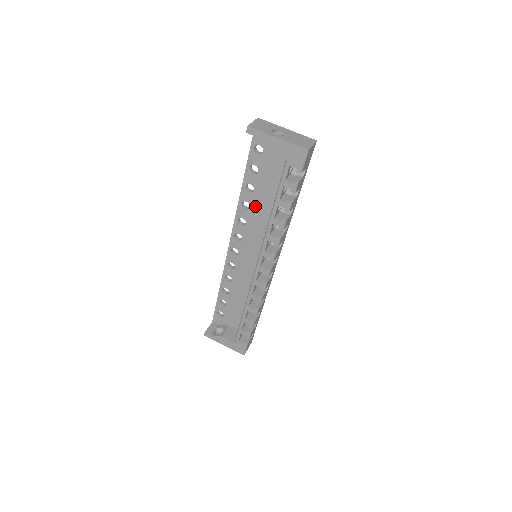
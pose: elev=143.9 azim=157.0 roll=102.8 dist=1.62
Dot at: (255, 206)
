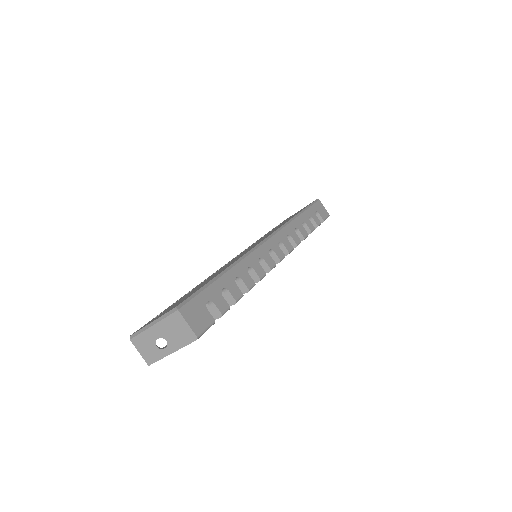
Dot at: occluded
